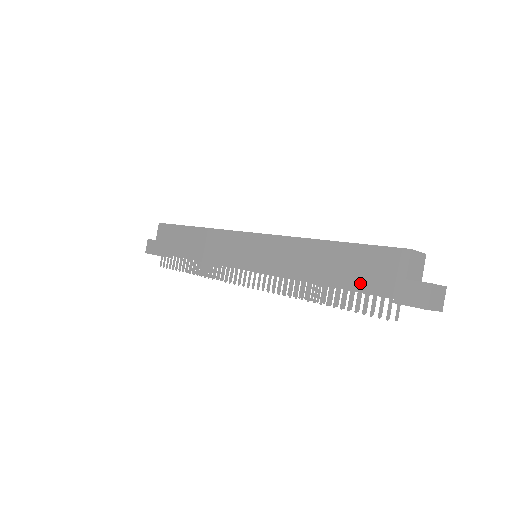
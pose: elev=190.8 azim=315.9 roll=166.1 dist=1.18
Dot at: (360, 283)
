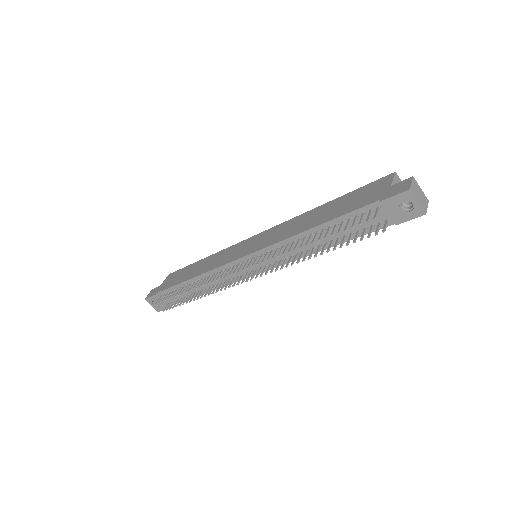
Dot at: (351, 207)
